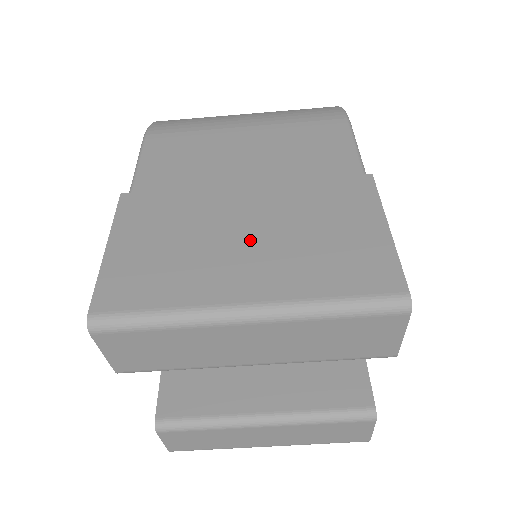
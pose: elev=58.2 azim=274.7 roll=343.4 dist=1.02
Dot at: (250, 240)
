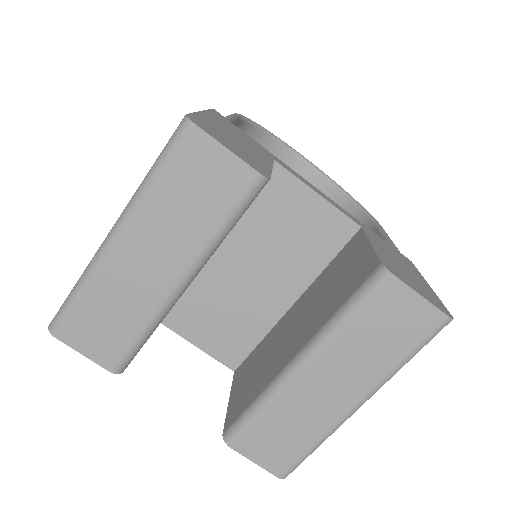
Dot at: occluded
